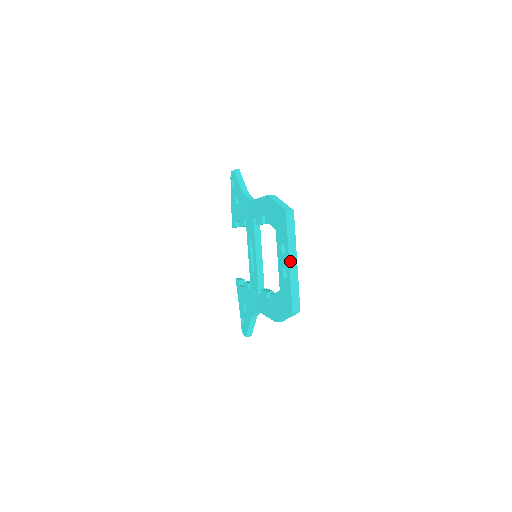
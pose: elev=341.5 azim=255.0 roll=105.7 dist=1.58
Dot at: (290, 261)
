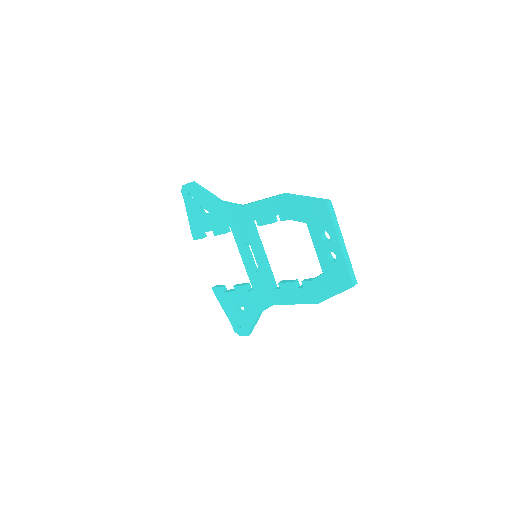
Dot at: (340, 244)
